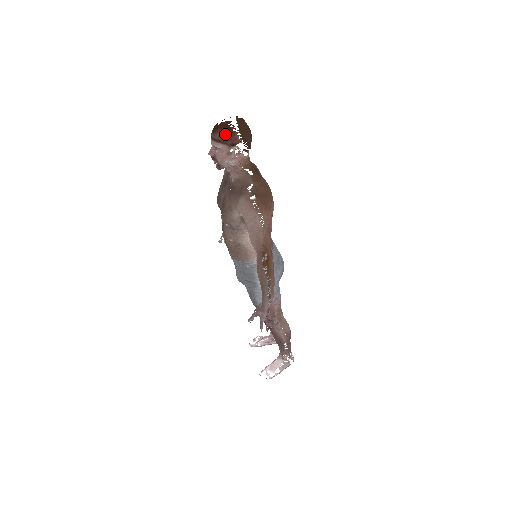
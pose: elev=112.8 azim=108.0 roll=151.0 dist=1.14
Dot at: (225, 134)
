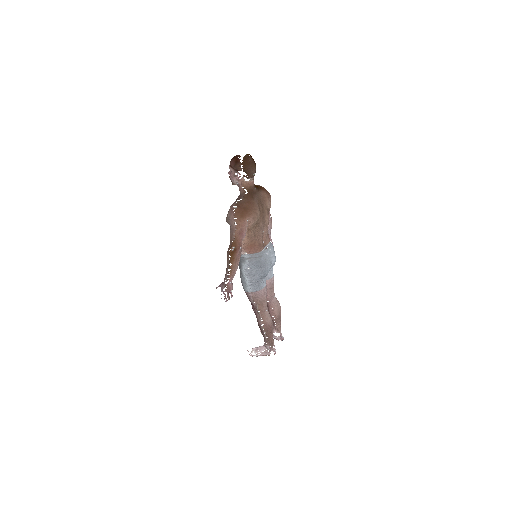
Dot at: (234, 162)
